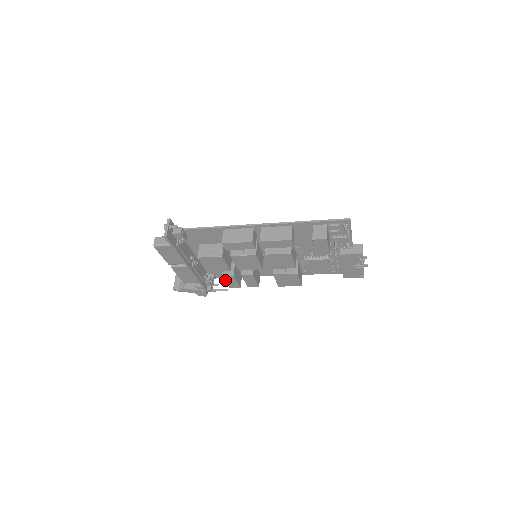
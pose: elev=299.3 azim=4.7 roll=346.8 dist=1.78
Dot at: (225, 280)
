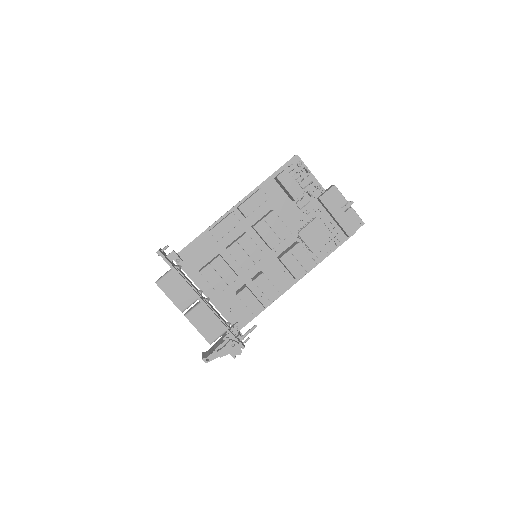
Dot at: (243, 302)
